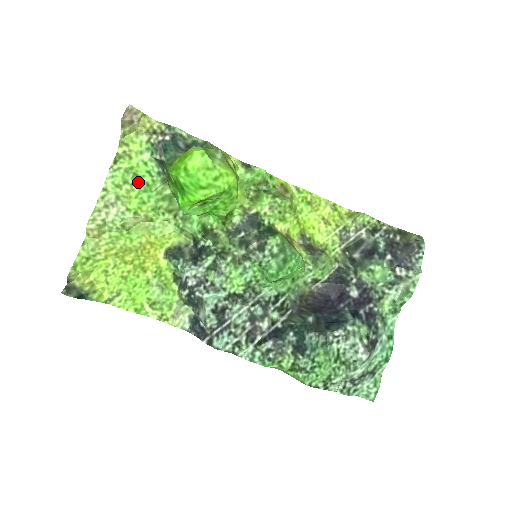
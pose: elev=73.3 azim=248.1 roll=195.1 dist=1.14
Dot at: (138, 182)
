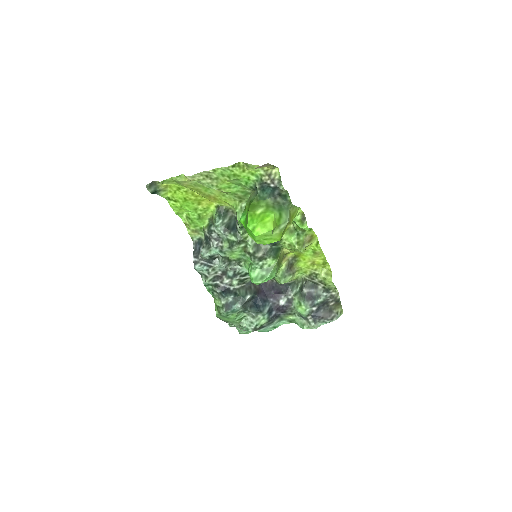
Dot at: (236, 181)
